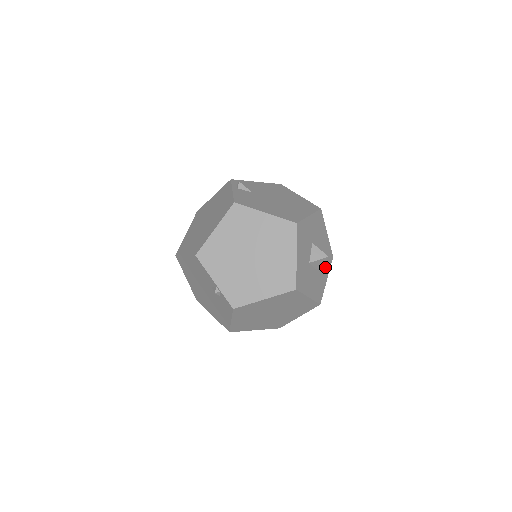
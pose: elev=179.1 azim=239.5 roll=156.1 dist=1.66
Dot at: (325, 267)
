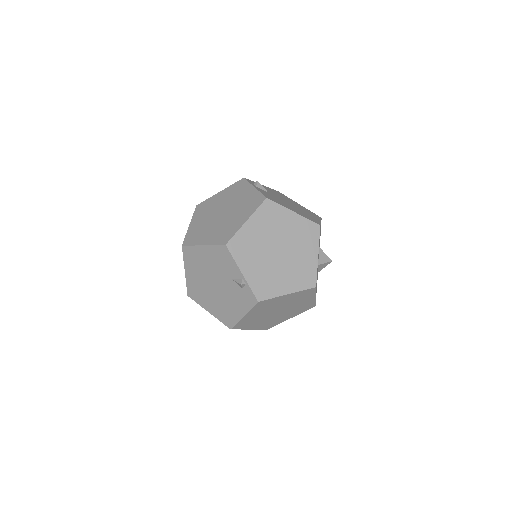
Dot at: occluded
